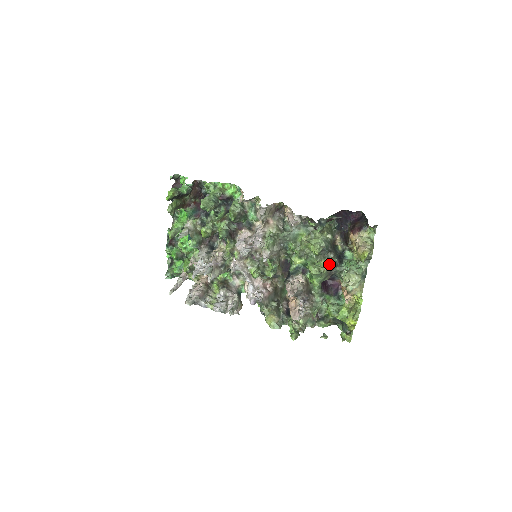
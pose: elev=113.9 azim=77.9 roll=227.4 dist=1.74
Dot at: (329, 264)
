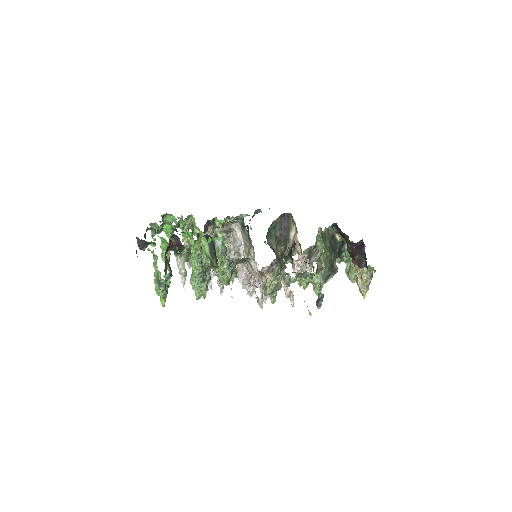
Dot at: (330, 276)
